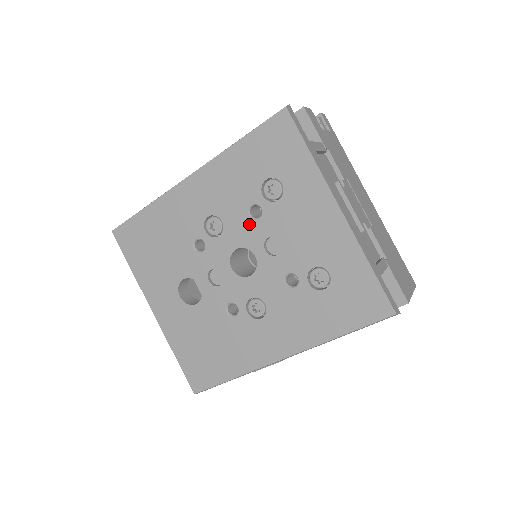
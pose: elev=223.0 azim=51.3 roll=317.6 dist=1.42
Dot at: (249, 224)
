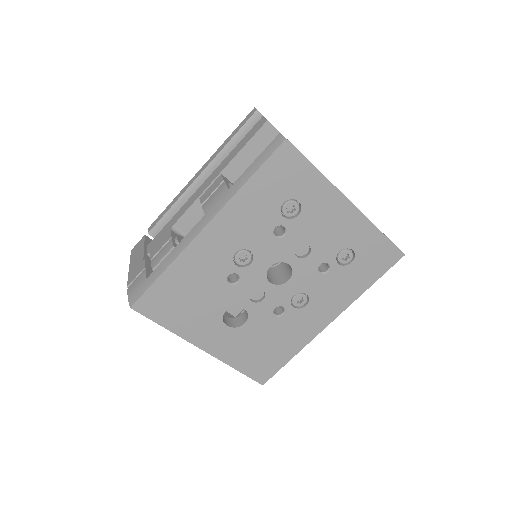
Dot at: (277, 243)
